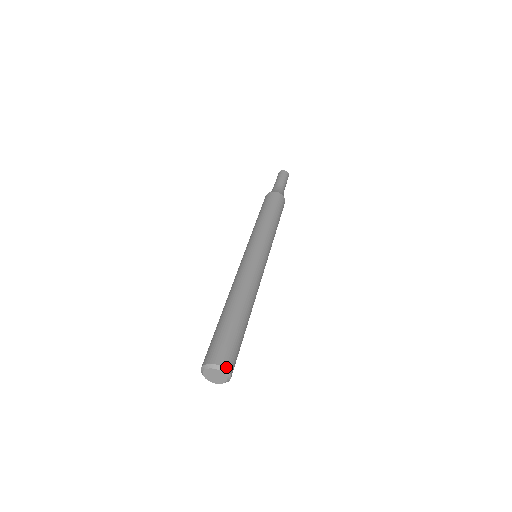
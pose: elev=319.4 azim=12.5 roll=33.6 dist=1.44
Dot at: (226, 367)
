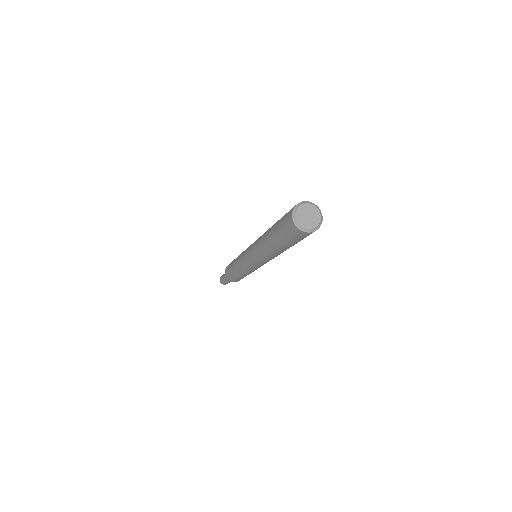
Dot at: (315, 206)
